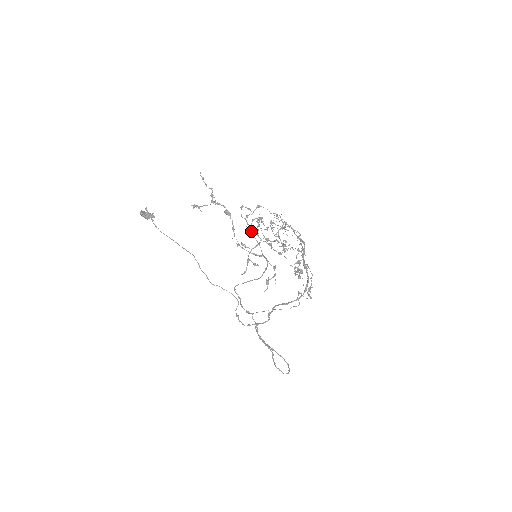
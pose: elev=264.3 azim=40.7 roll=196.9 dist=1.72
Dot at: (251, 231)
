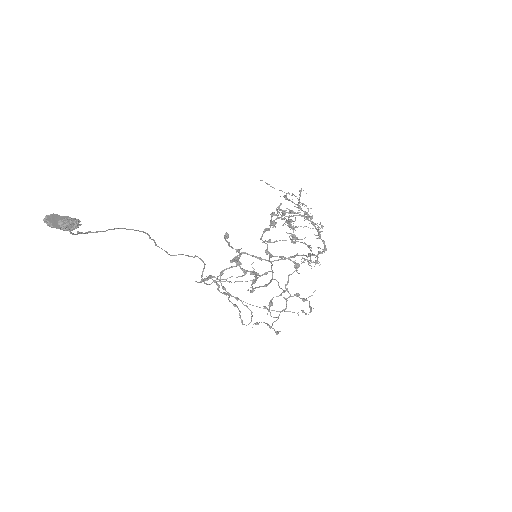
Dot at: (269, 259)
